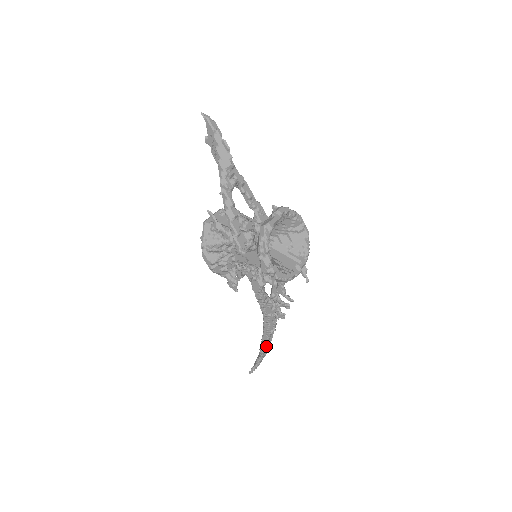
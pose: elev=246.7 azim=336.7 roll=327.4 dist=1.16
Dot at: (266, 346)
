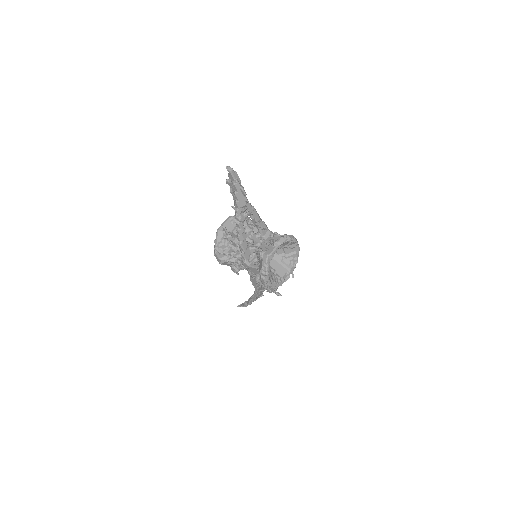
Dot at: occluded
